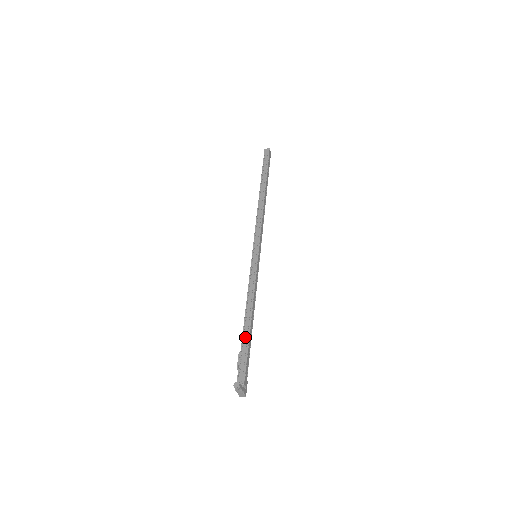
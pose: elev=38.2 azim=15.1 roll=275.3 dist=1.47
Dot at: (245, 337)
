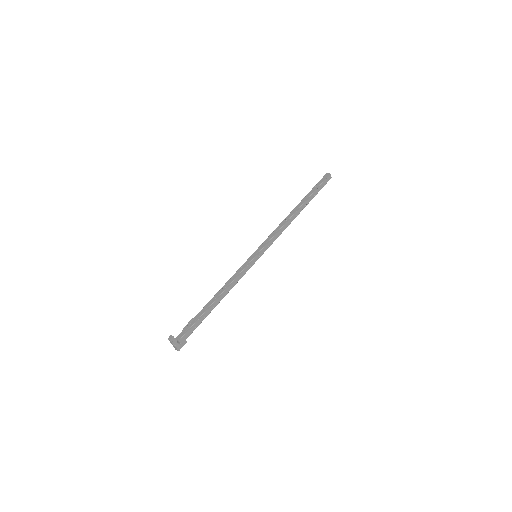
Dot at: (203, 310)
